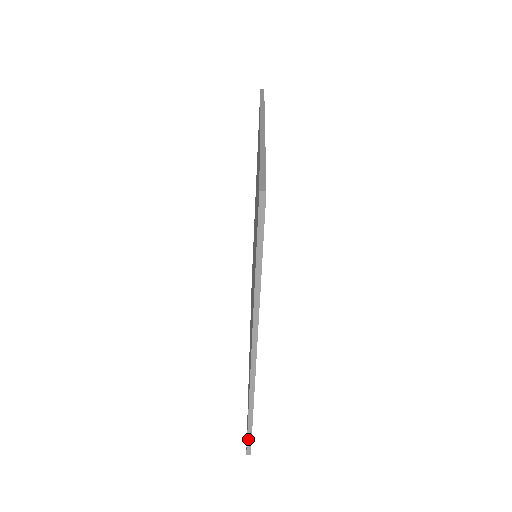
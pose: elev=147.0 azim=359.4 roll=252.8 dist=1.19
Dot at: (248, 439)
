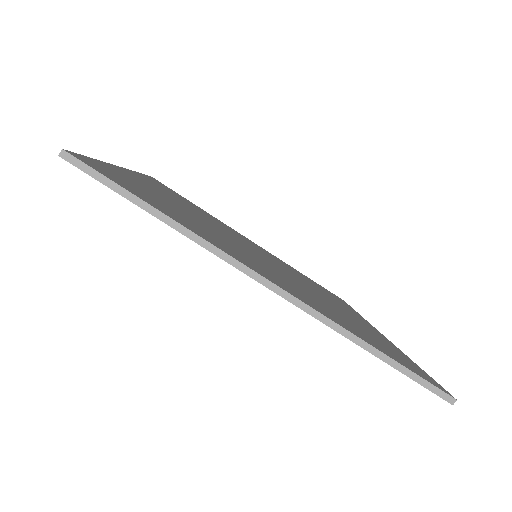
Dot at: (423, 385)
